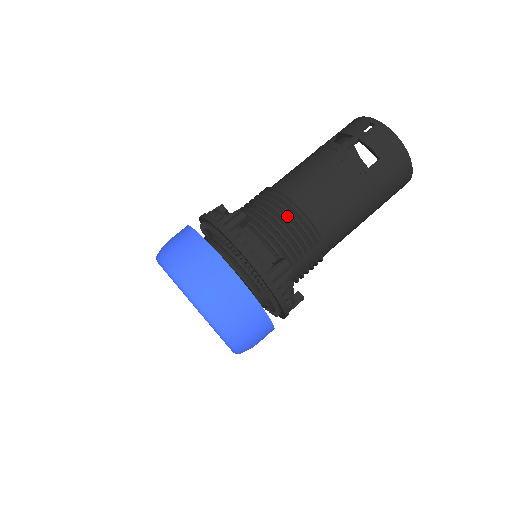
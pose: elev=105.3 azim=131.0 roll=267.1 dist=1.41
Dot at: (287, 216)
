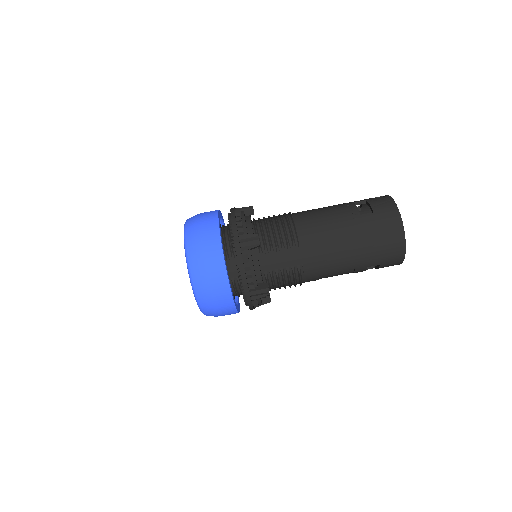
Dot at: (281, 221)
